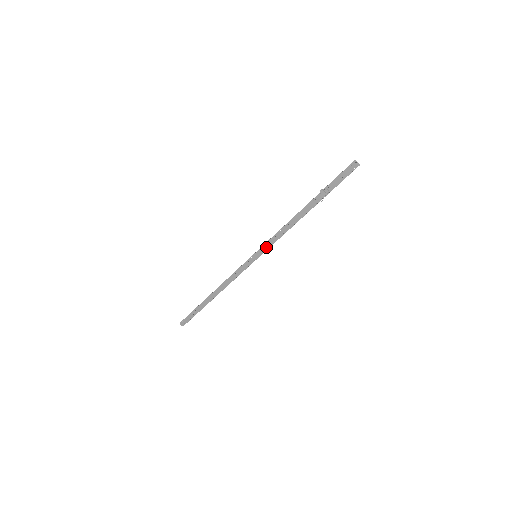
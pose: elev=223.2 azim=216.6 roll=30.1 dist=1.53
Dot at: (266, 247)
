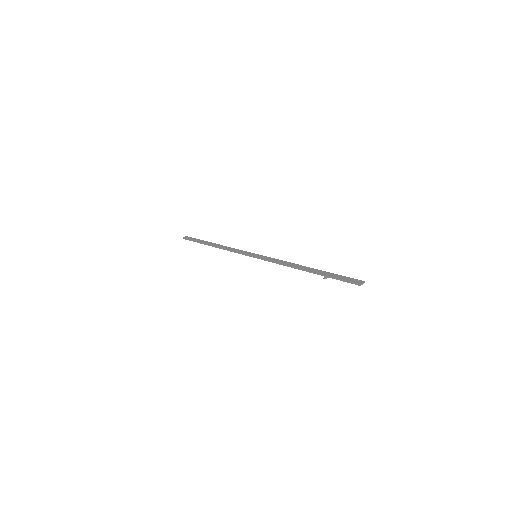
Dot at: (267, 259)
